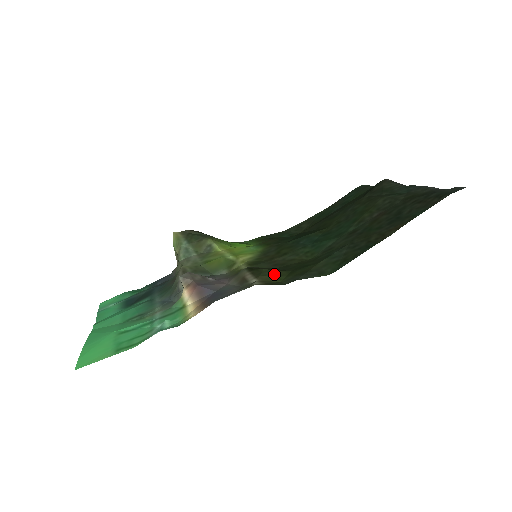
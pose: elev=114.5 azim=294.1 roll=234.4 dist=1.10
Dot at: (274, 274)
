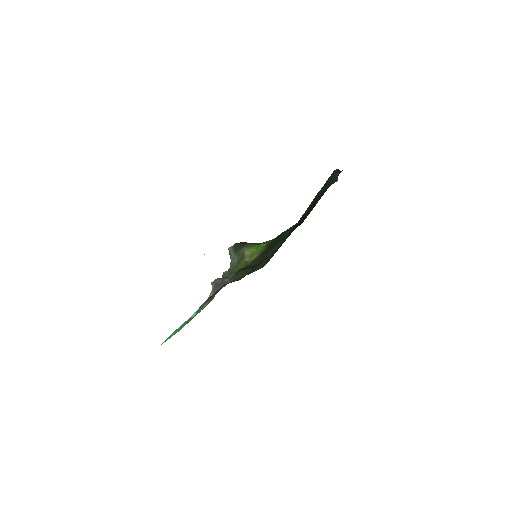
Dot at: (243, 272)
